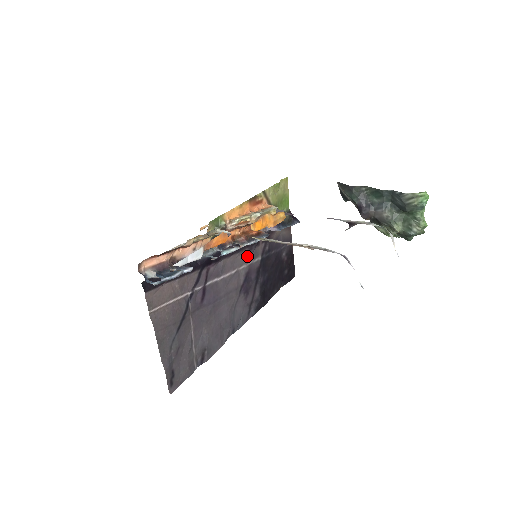
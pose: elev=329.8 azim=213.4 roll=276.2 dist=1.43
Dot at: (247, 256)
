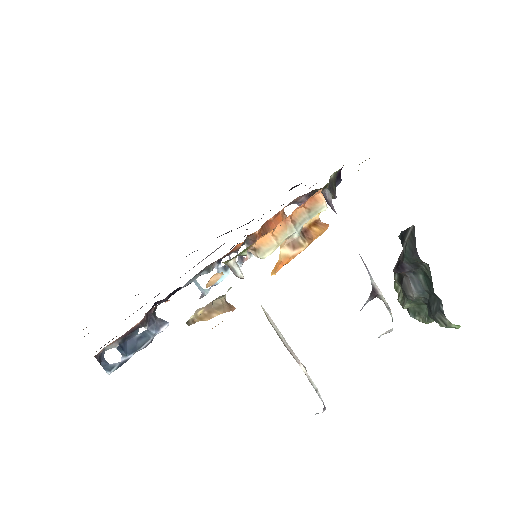
Dot at: occluded
